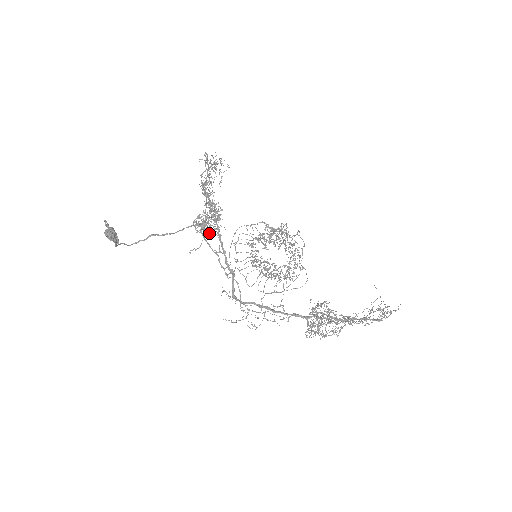
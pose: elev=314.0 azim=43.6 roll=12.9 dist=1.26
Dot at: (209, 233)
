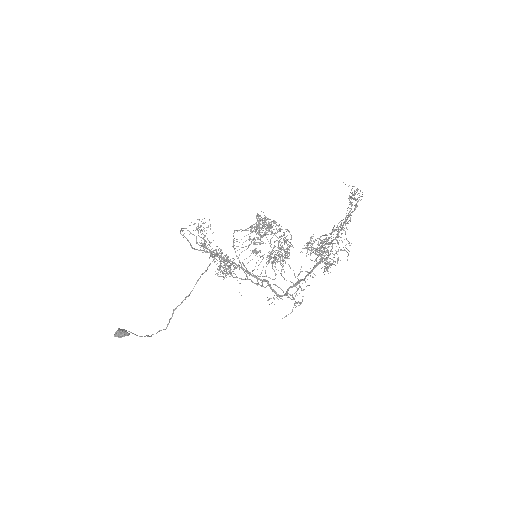
Dot at: occluded
